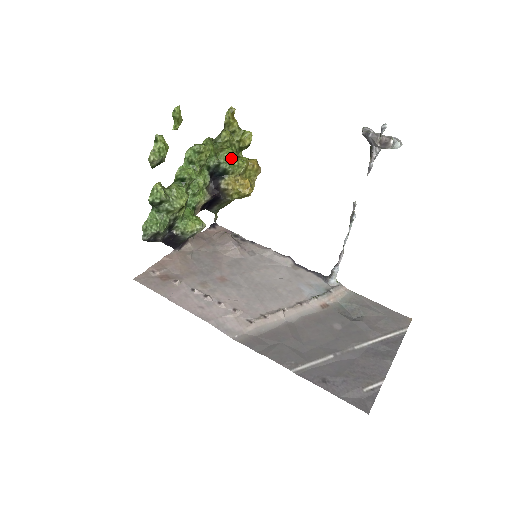
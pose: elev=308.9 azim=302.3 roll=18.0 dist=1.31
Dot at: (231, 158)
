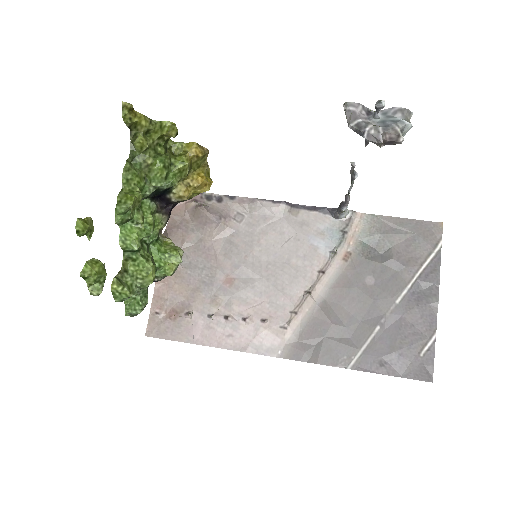
Dot at: (167, 172)
